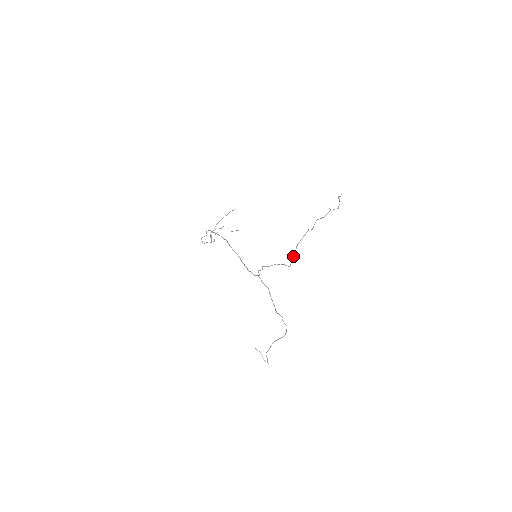
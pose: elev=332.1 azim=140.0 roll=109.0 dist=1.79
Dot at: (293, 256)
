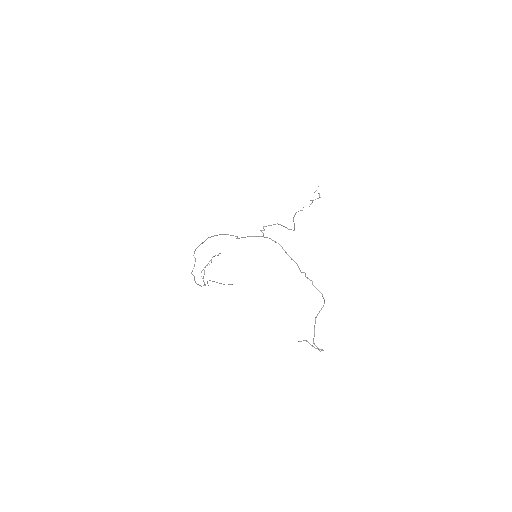
Dot at: occluded
